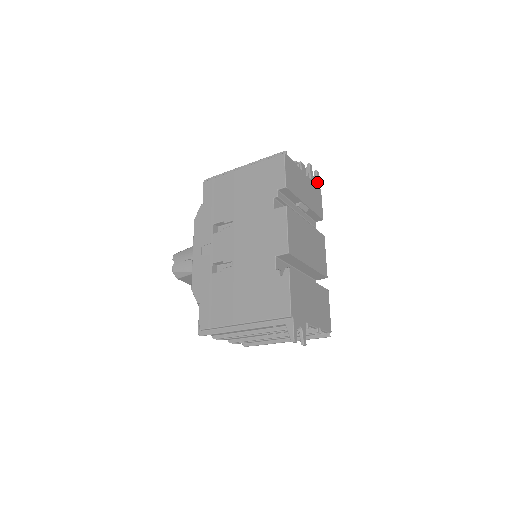
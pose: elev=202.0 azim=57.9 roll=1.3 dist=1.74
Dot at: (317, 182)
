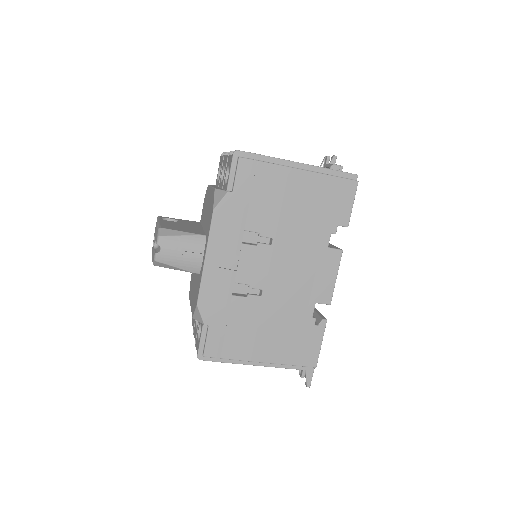
Dot at: occluded
